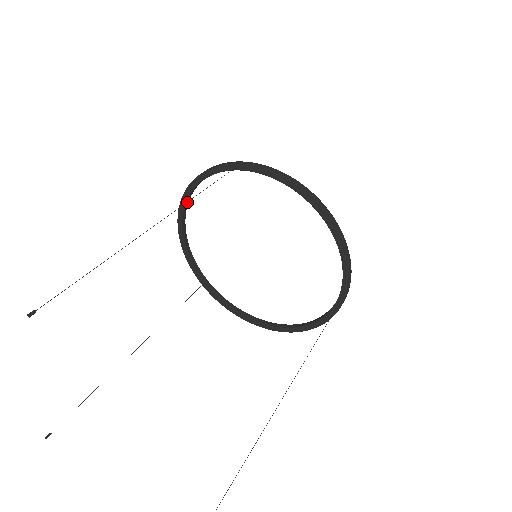
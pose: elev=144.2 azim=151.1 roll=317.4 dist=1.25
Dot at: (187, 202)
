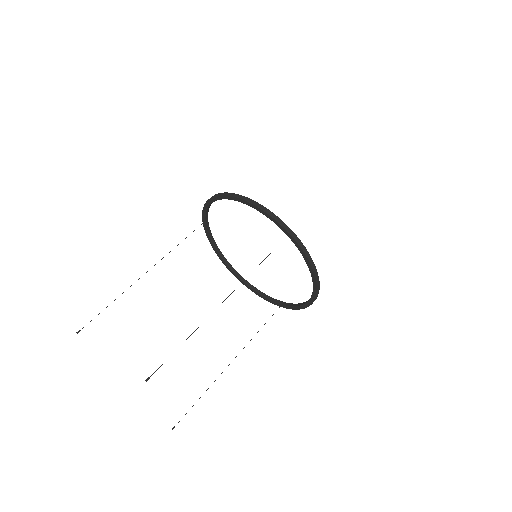
Dot at: (235, 198)
